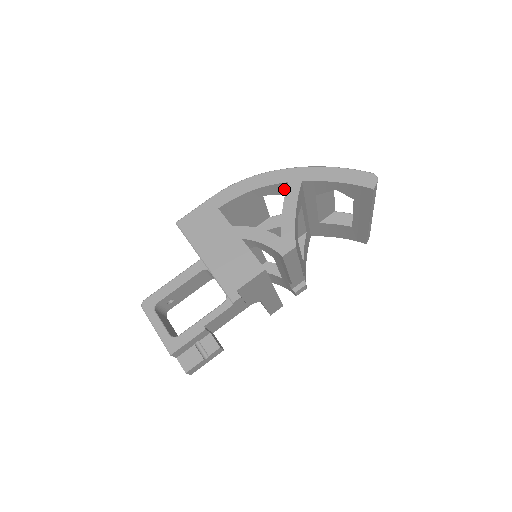
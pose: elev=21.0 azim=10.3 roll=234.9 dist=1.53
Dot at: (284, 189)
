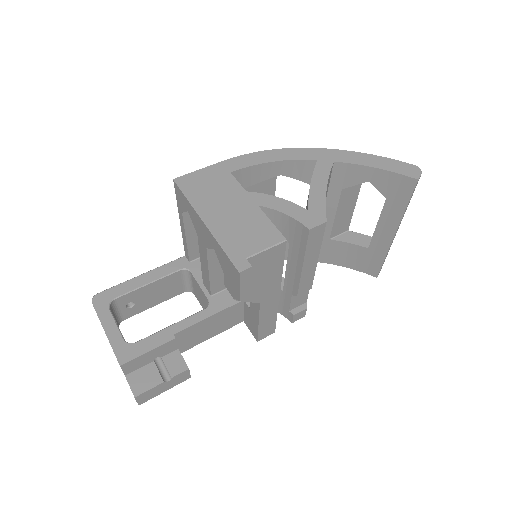
Dot at: (309, 171)
